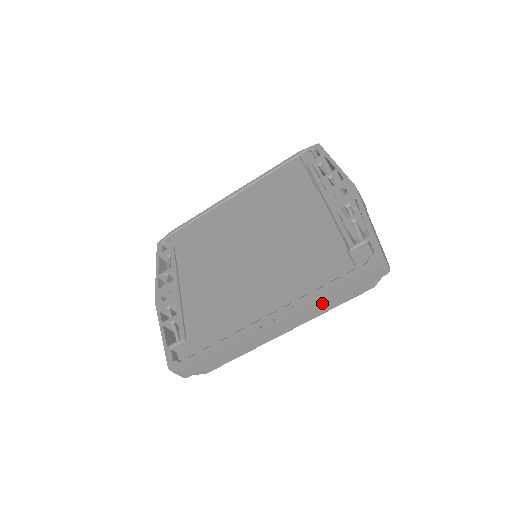
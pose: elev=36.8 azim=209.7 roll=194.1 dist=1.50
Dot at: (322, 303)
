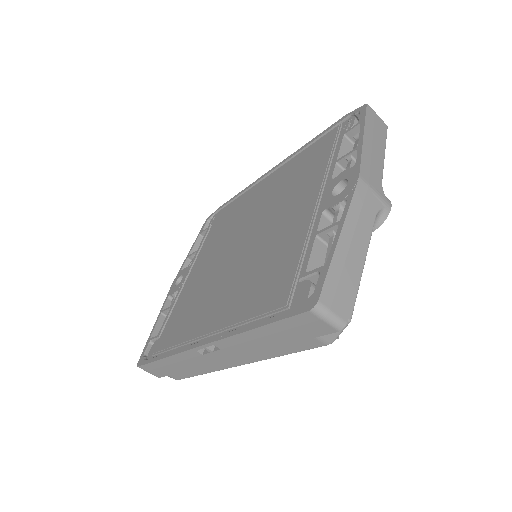
Dot at: (260, 345)
